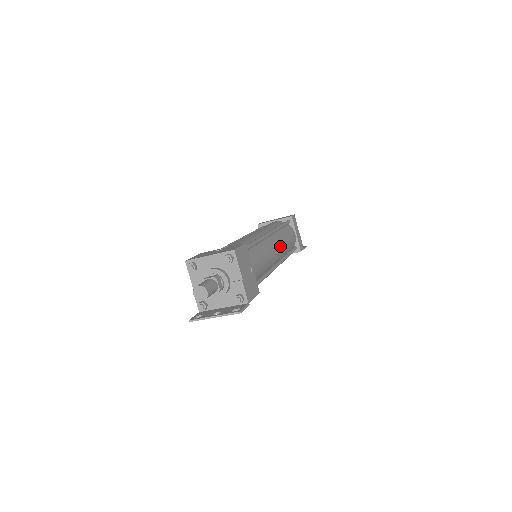
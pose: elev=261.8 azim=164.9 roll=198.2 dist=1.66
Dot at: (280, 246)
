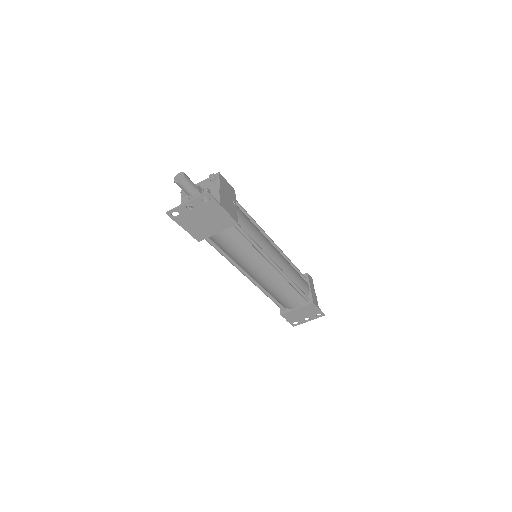
Dot at: (282, 258)
